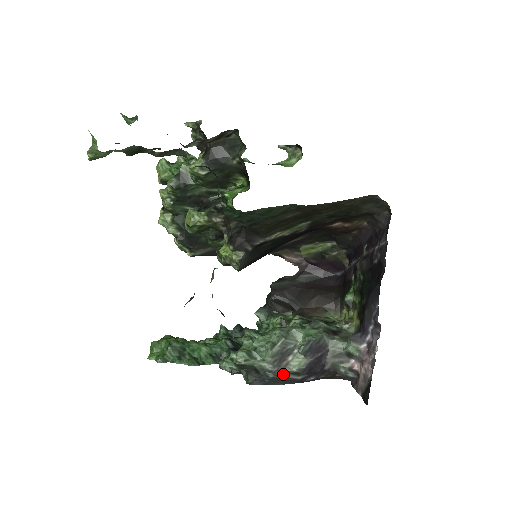
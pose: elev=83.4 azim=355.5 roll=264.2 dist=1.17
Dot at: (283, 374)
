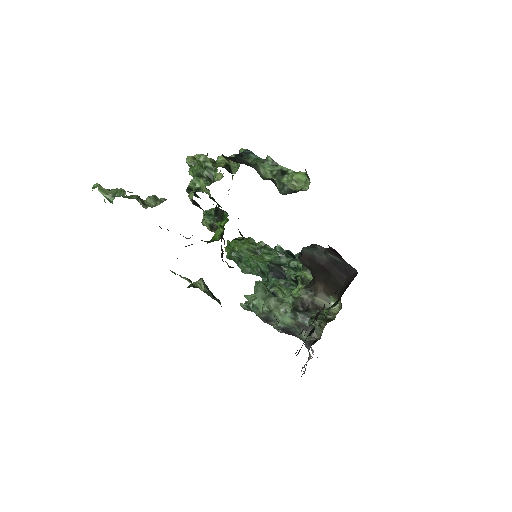
Dot at: (271, 325)
